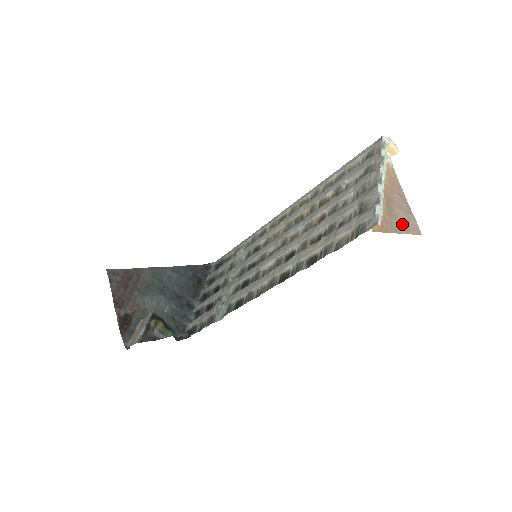
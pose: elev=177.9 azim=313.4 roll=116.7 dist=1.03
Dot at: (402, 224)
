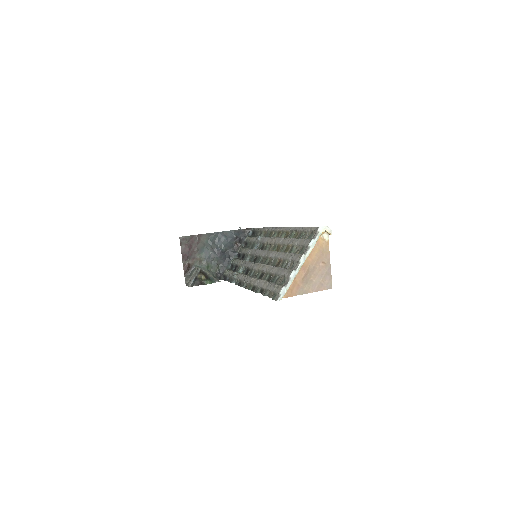
Dot at: (314, 286)
